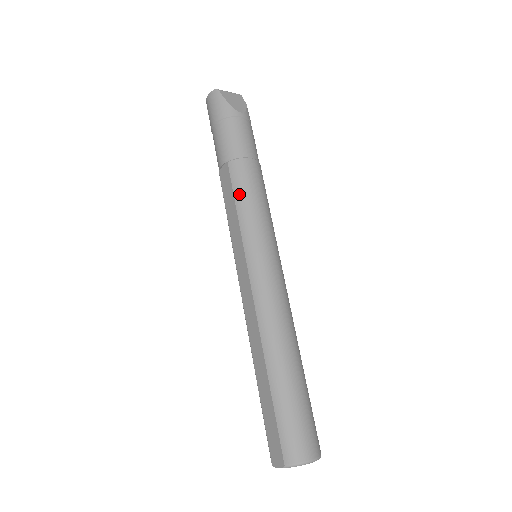
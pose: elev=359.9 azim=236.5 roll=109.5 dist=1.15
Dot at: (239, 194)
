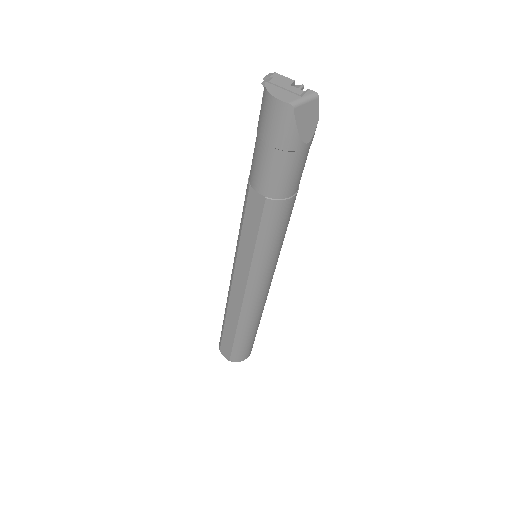
Dot at: (265, 232)
